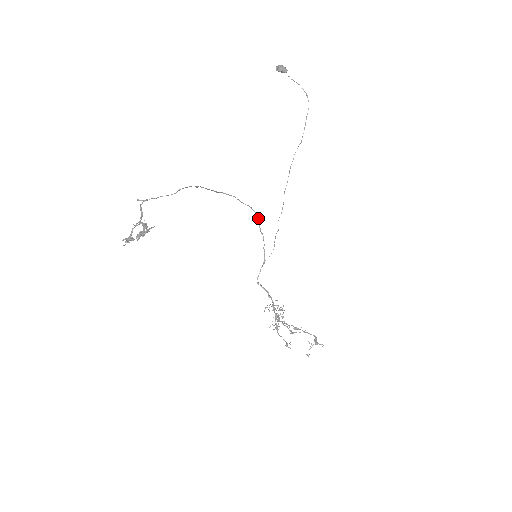
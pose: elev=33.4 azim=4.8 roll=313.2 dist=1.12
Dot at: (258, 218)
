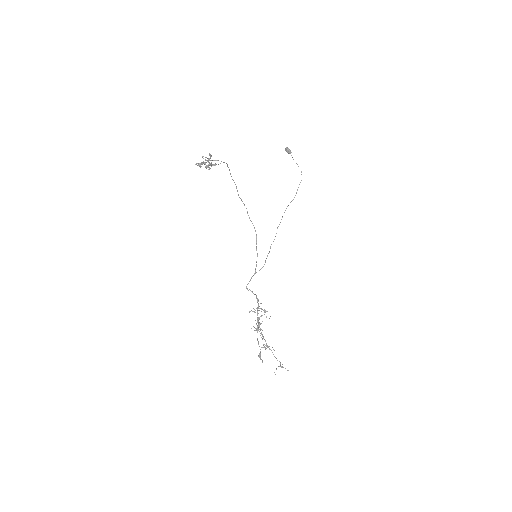
Dot at: occluded
